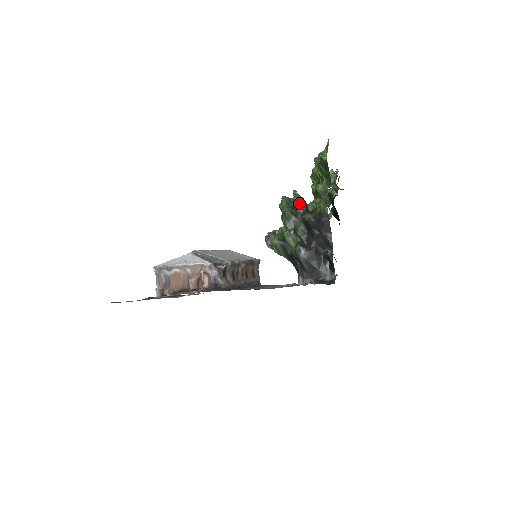
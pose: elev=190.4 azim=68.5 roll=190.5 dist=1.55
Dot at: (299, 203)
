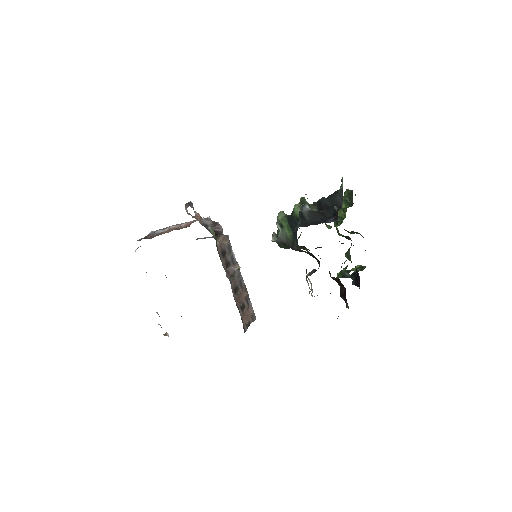
Dot at: occluded
